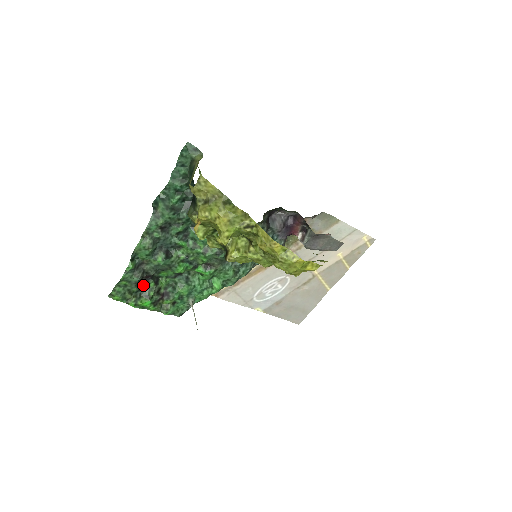
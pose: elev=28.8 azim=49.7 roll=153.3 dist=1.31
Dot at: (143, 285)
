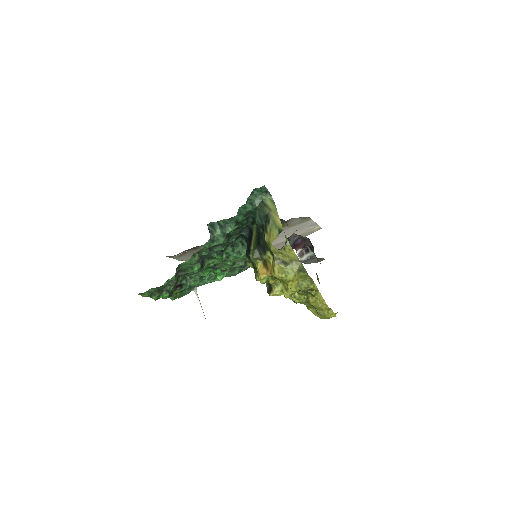
Dot at: occluded
